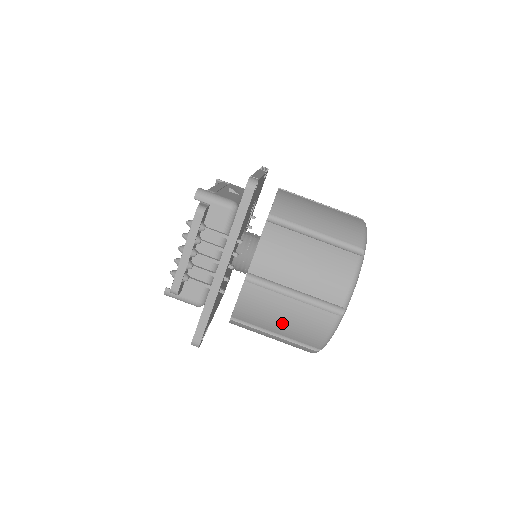
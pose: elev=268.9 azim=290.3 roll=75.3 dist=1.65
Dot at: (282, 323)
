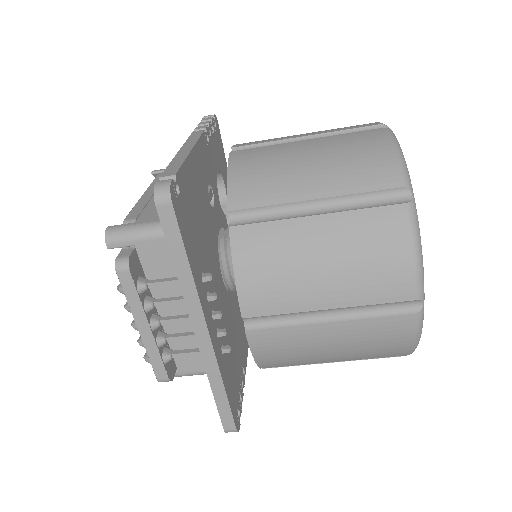
Dot at: (334, 354)
